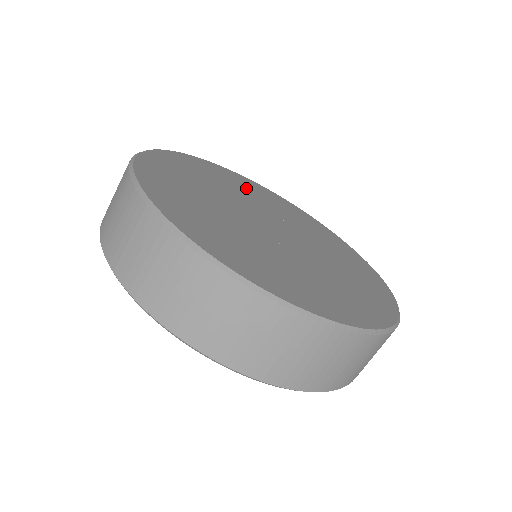
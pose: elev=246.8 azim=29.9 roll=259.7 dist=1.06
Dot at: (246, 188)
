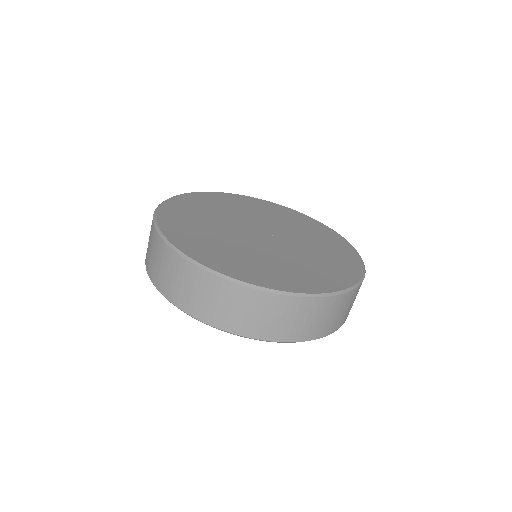
Dot at: (261, 209)
